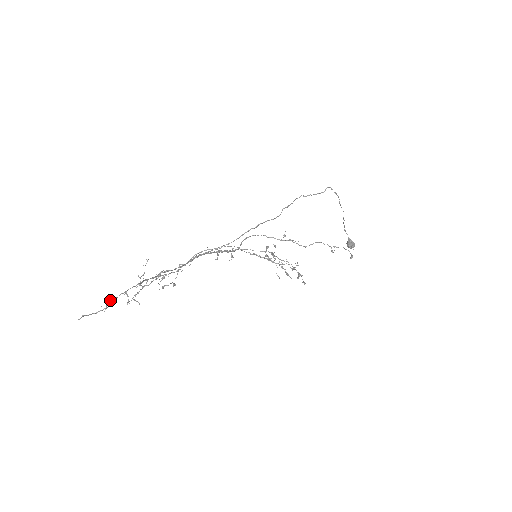
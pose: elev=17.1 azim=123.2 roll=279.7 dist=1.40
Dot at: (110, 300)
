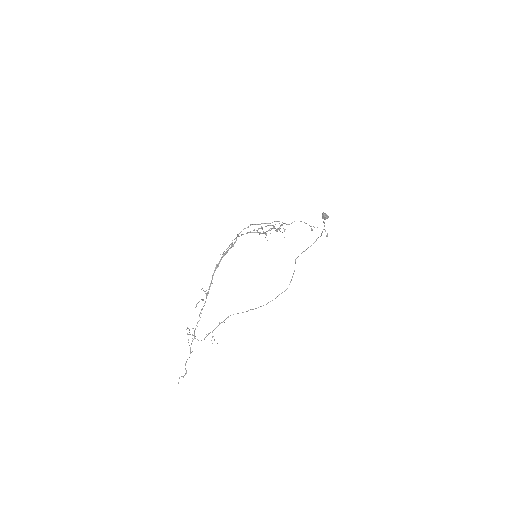
Dot at: (185, 364)
